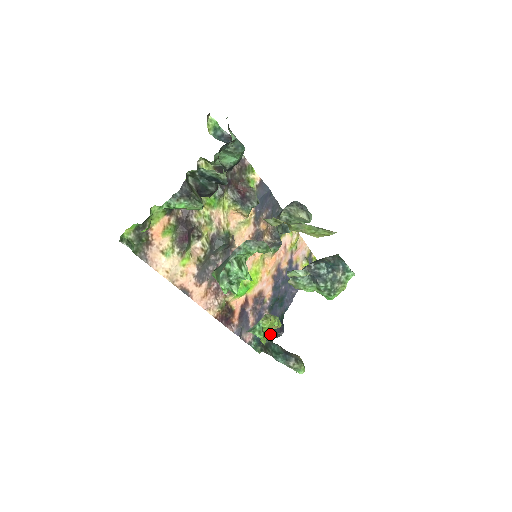
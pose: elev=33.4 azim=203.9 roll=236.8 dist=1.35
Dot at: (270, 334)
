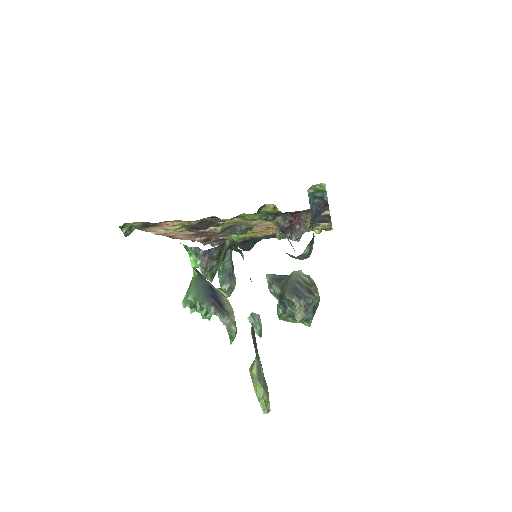
Dot at: (237, 245)
